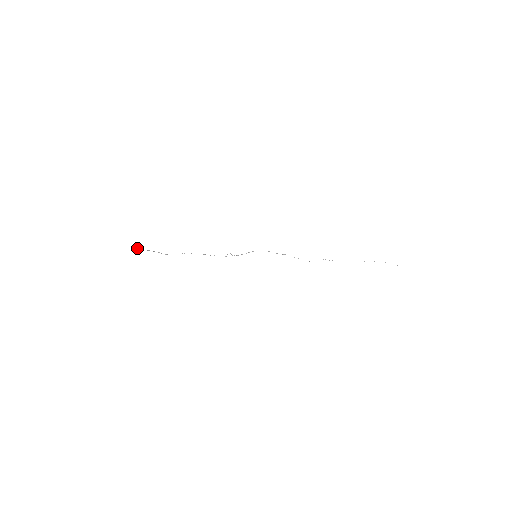
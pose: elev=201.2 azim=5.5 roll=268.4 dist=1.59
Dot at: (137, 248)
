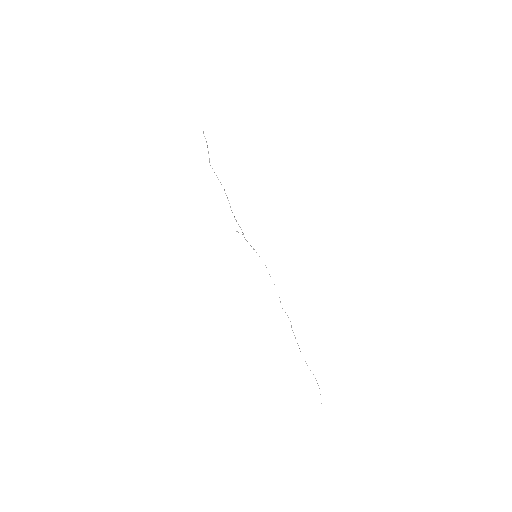
Dot at: occluded
